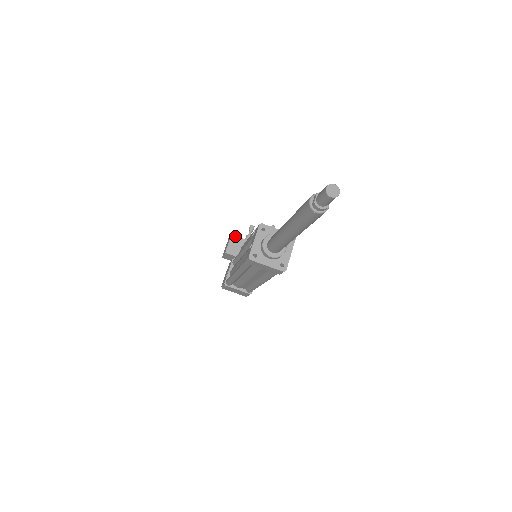
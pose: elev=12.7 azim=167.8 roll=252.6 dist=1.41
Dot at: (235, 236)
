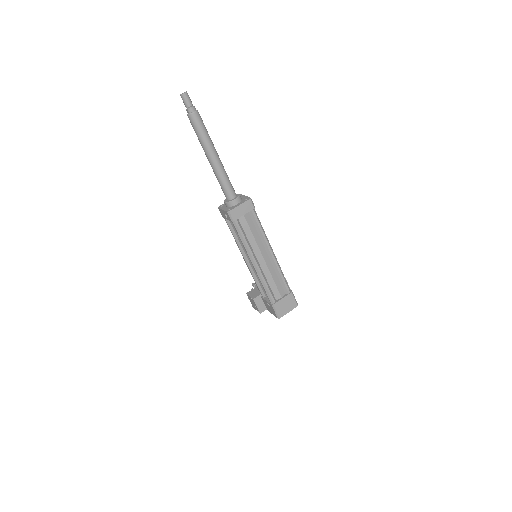
Dot at: (249, 292)
